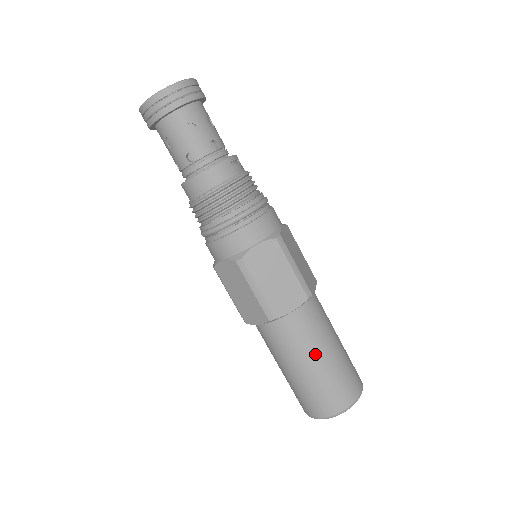
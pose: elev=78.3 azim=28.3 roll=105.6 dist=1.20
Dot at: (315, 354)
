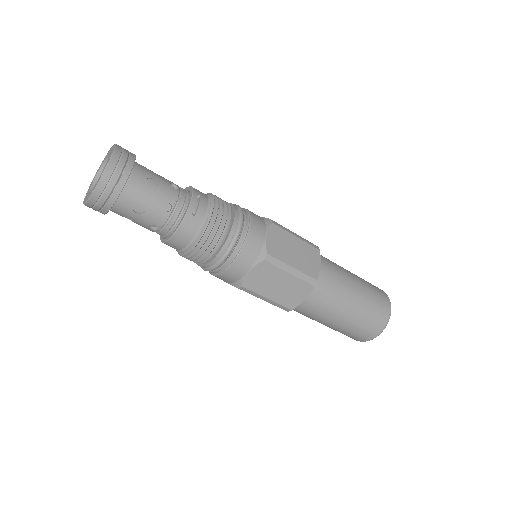
Dot at: (337, 315)
